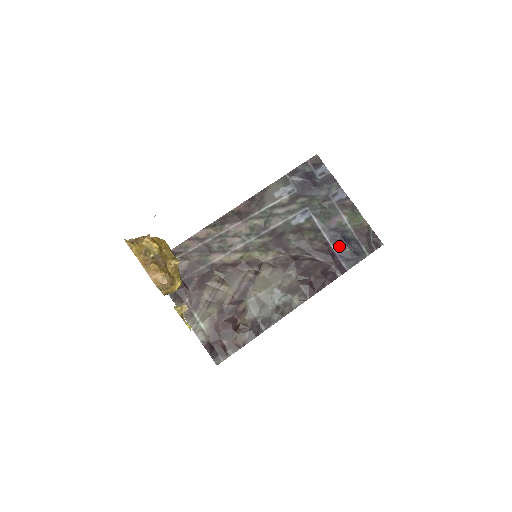
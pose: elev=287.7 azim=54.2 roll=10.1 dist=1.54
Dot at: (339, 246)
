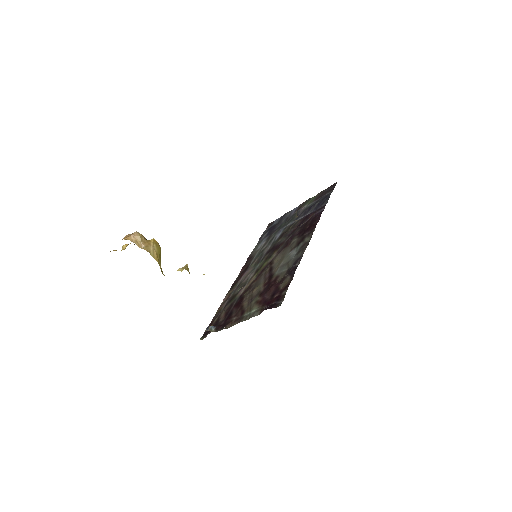
Dot at: (311, 210)
